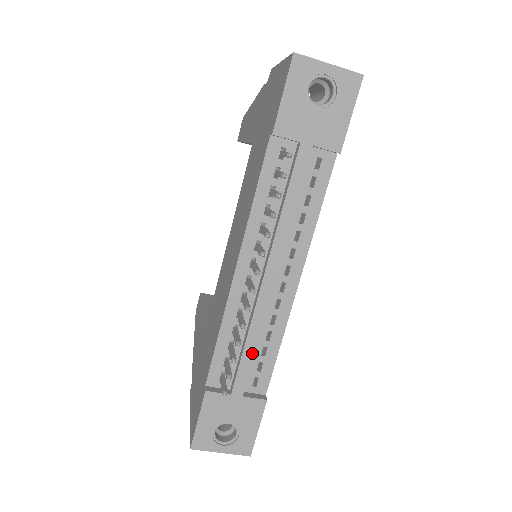
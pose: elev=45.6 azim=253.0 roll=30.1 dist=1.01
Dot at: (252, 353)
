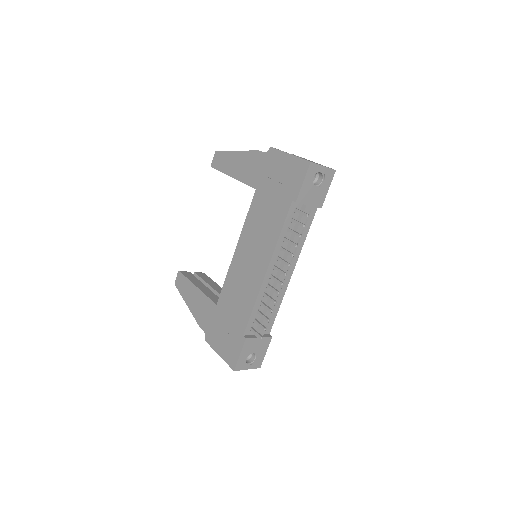
Dot at: (270, 314)
